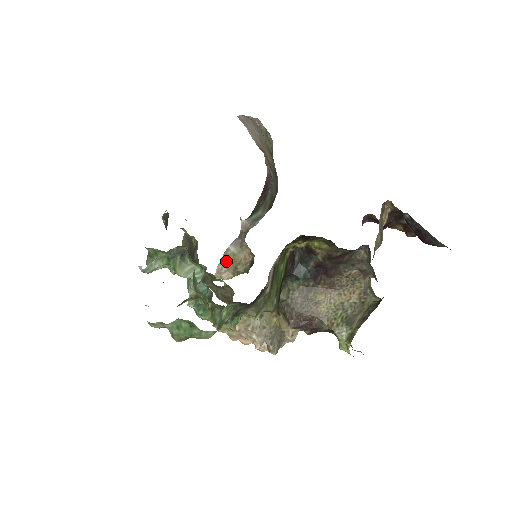
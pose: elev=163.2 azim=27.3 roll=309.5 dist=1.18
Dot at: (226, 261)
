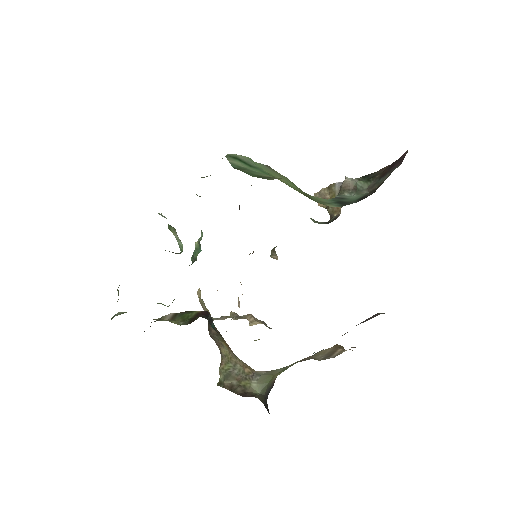
Dot at: (328, 192)
